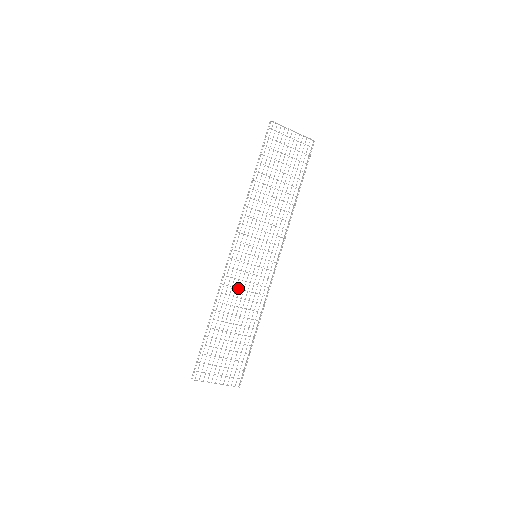
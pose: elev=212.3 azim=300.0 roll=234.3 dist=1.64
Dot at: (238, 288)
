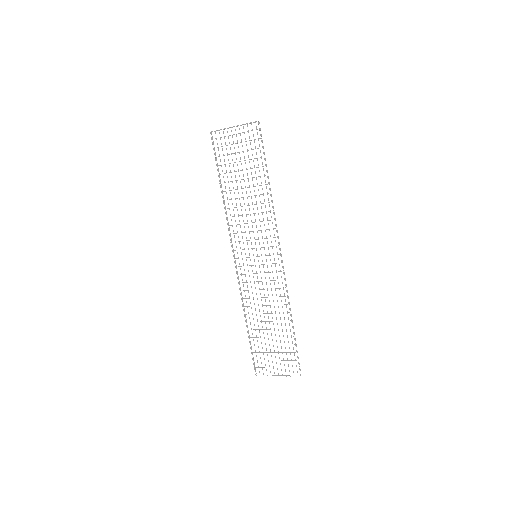
Dot at: occluded
